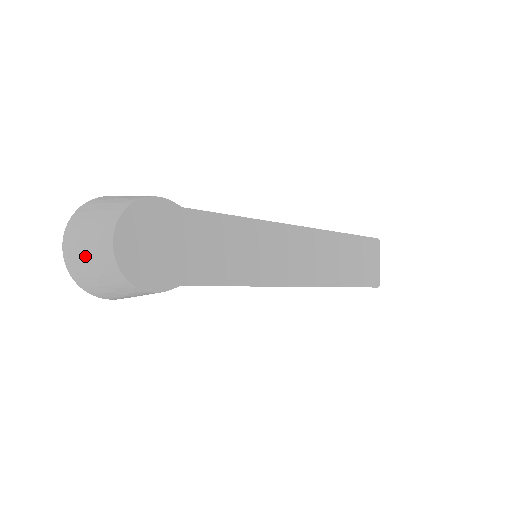
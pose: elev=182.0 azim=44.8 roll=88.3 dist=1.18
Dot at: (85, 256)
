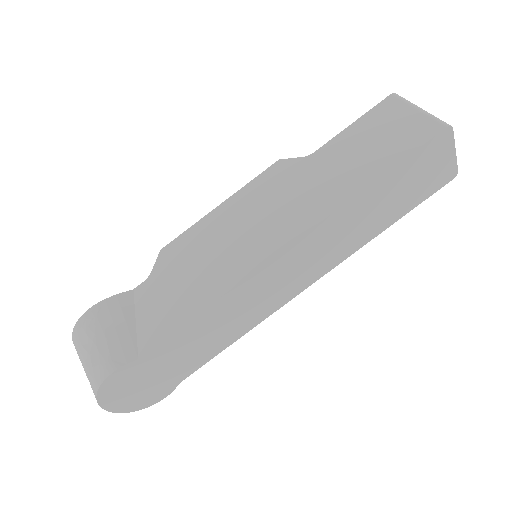
Dot at: occluded
